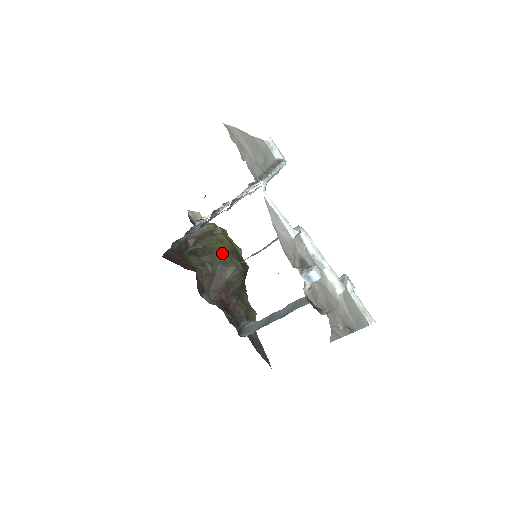
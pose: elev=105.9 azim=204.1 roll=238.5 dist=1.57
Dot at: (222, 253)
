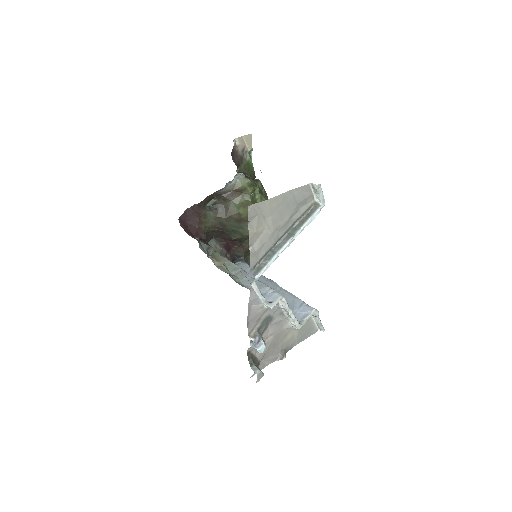
Dot at: (239, 219)
